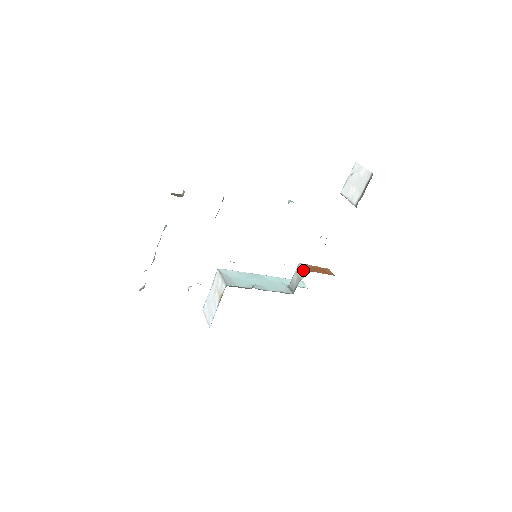
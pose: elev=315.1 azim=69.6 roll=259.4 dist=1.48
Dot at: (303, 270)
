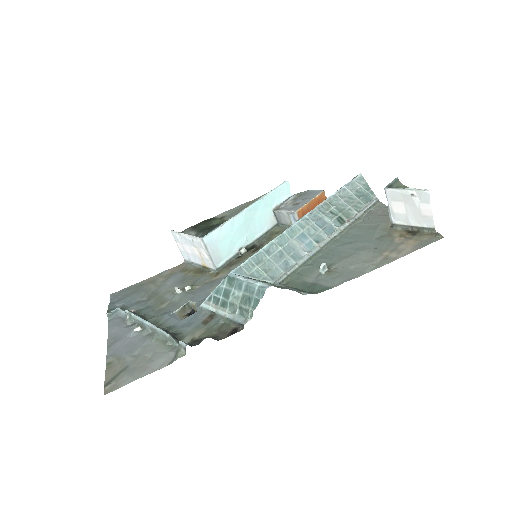
Dot at: occluded
